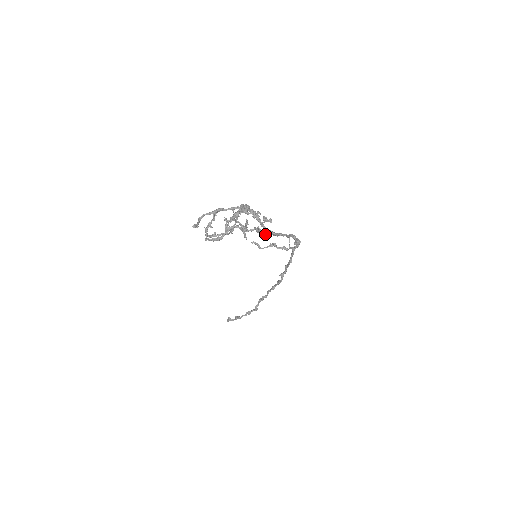
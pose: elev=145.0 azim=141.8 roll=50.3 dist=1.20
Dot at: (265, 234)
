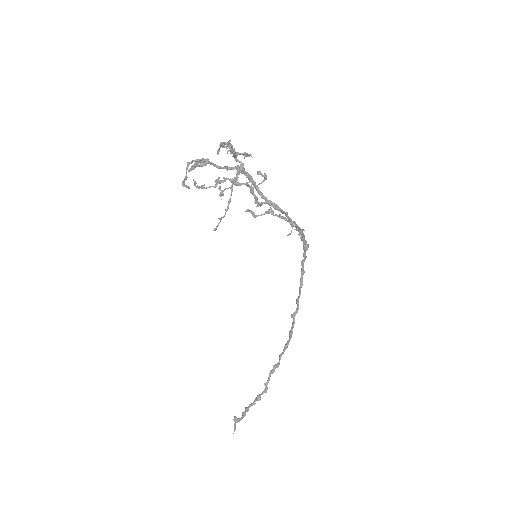
Dot at: (261, 203)
